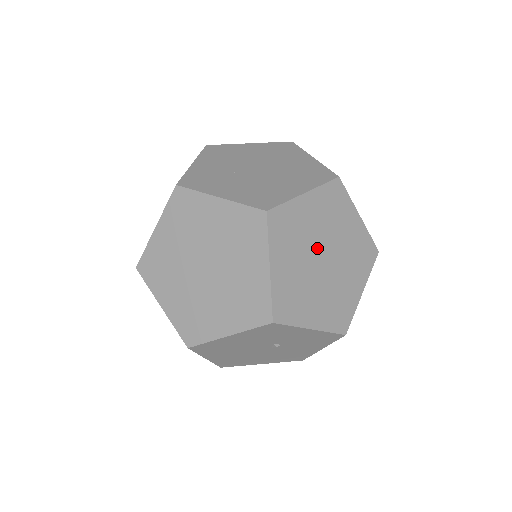
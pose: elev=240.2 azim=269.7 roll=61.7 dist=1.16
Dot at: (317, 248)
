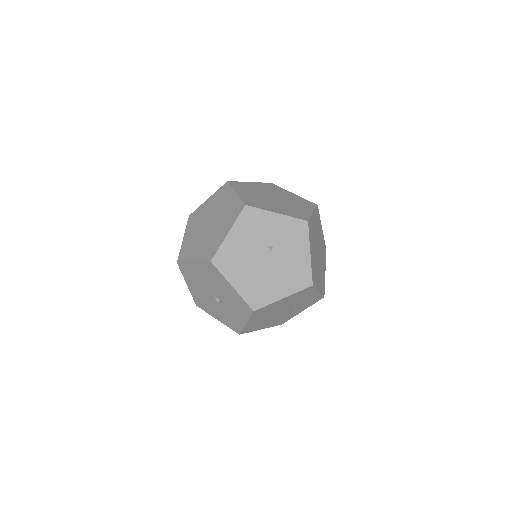
Dot at: (267, 195)
